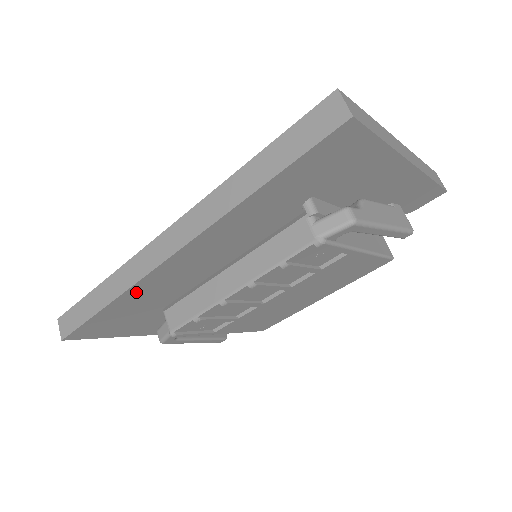
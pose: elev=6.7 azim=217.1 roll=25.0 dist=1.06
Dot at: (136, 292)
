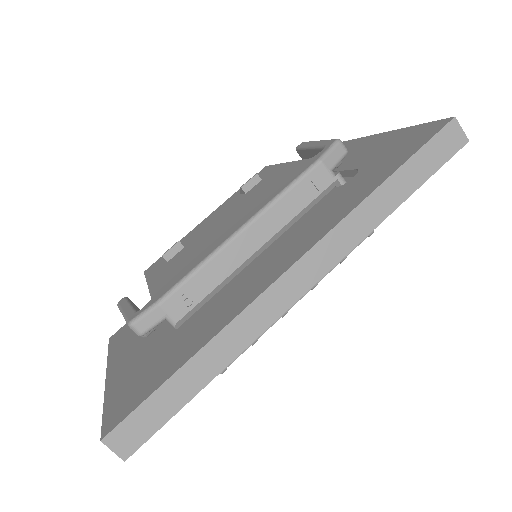
Dot at: occluded
